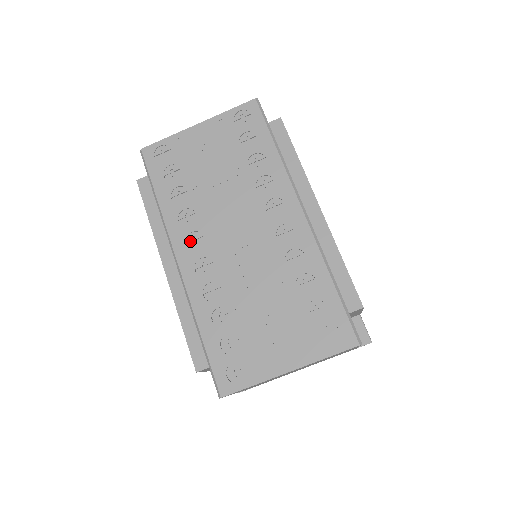
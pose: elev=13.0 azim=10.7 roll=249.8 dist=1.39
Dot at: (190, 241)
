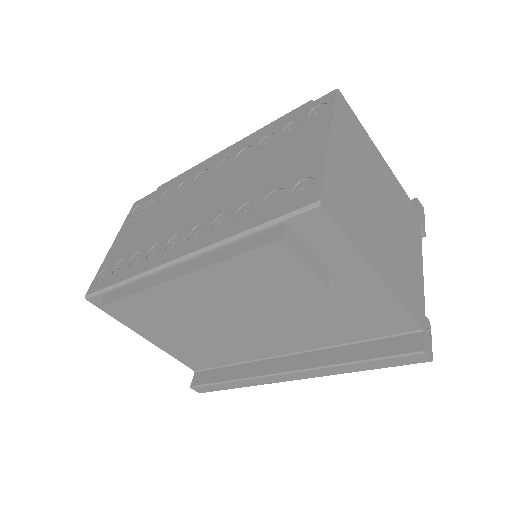
Dot at: (171, 248)
